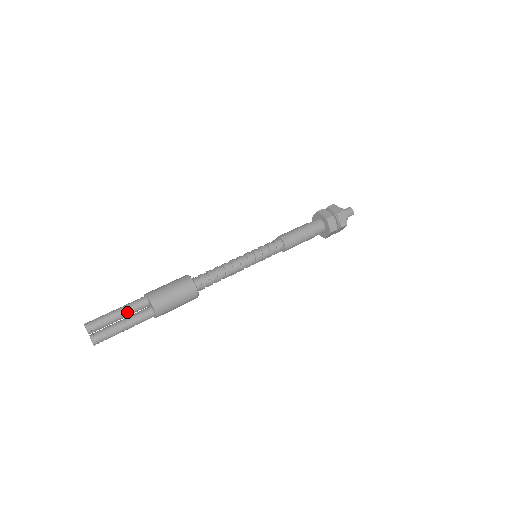
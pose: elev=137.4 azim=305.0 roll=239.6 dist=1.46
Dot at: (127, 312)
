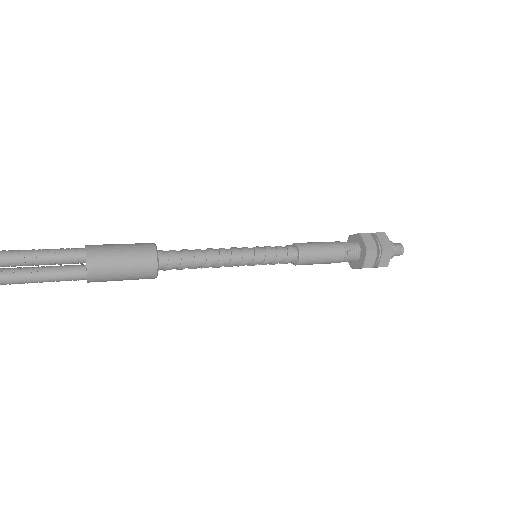
Dot at: (50, 260)
